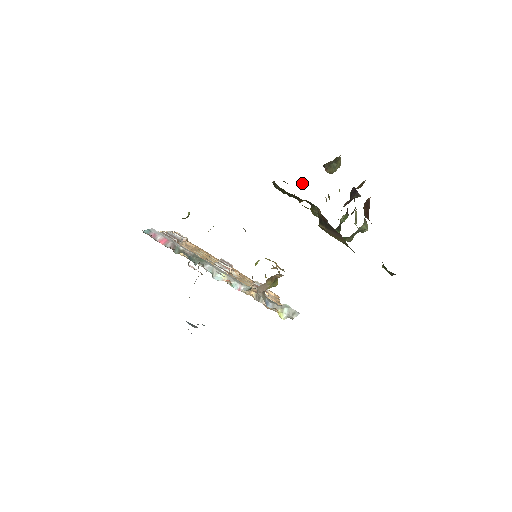
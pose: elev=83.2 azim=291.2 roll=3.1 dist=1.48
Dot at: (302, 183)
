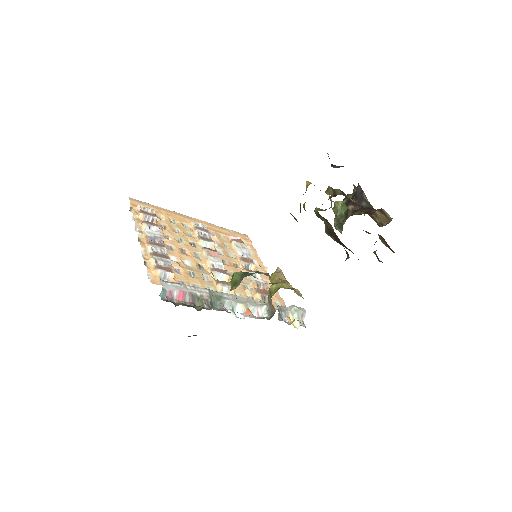
Dot at: occluded
